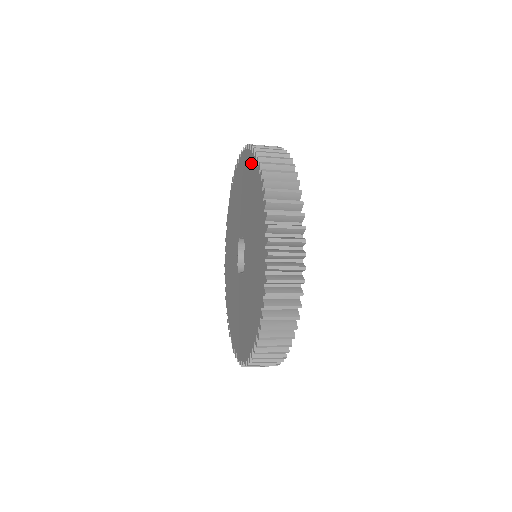
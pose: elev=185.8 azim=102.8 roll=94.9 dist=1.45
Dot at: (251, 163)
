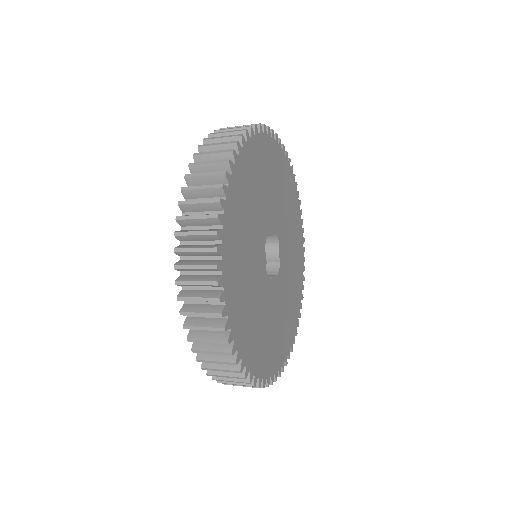
Dot at: occluded
